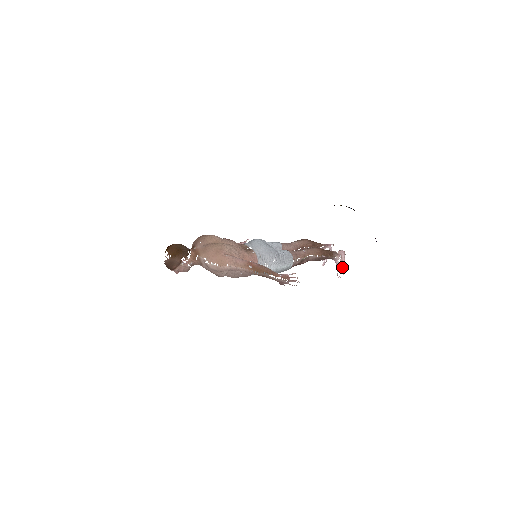
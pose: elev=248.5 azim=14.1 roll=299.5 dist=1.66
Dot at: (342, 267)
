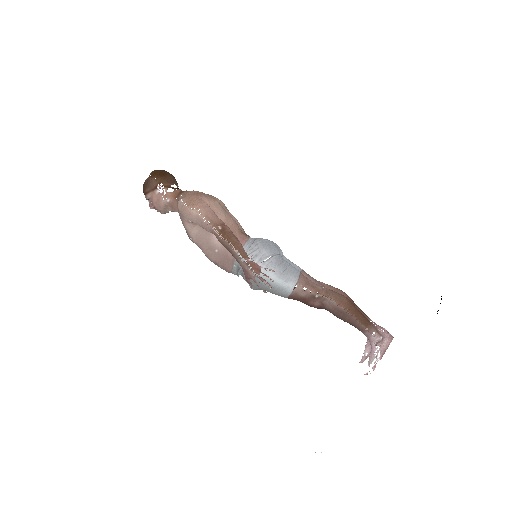
Dot at: (376, 356)
